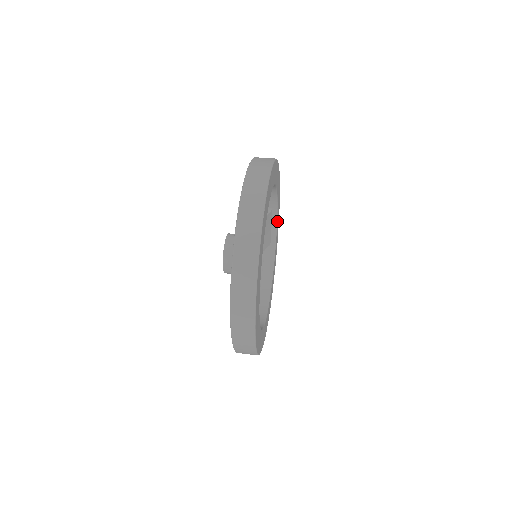
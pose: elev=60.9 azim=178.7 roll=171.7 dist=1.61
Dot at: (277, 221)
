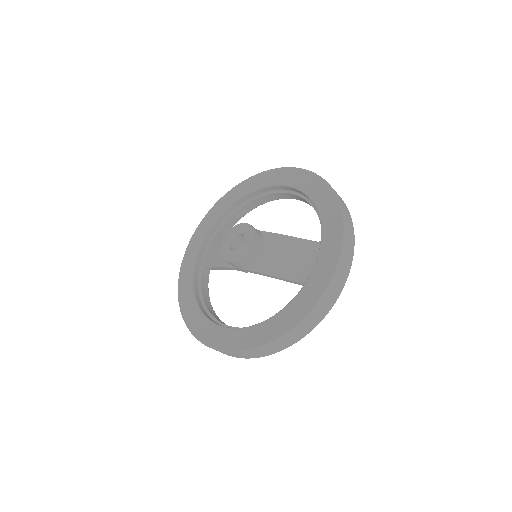
Dot at: occluded
